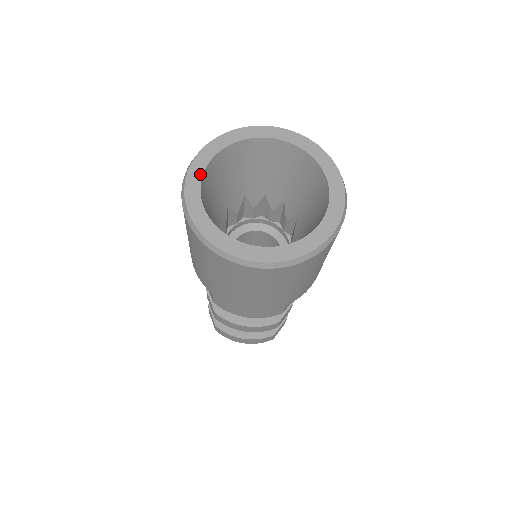
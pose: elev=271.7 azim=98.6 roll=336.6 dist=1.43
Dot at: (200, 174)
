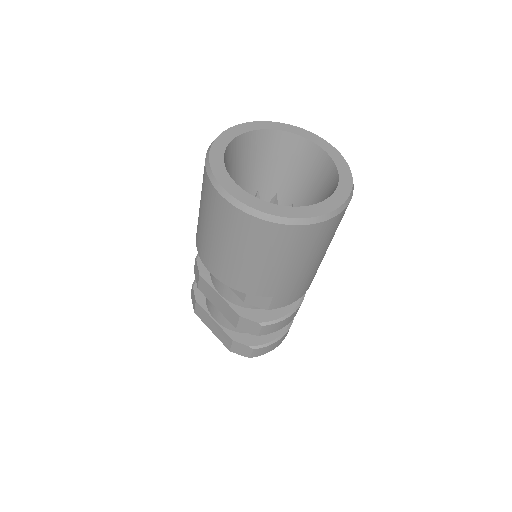
Dot at: (233, 184)
